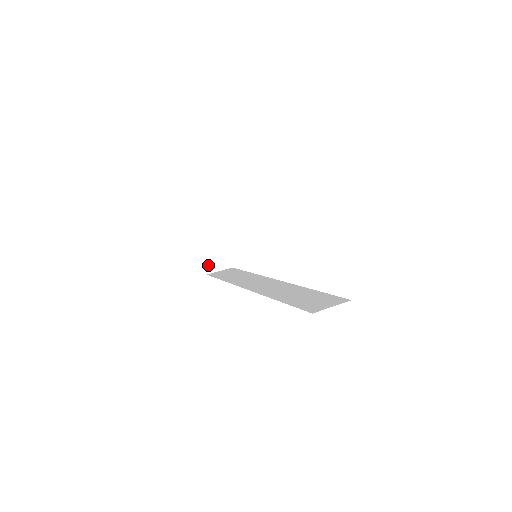
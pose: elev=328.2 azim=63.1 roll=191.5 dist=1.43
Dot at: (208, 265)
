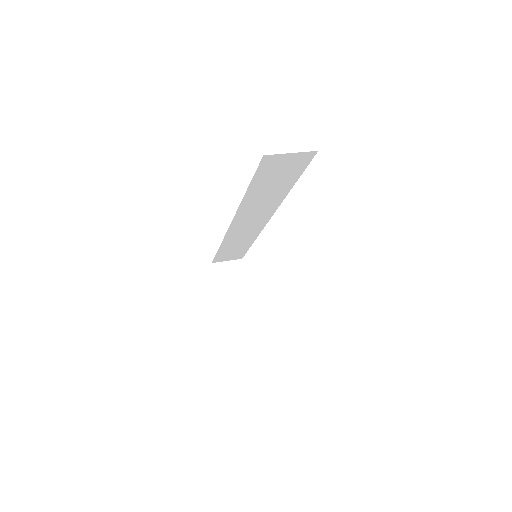
Dot at: (224, 305)
